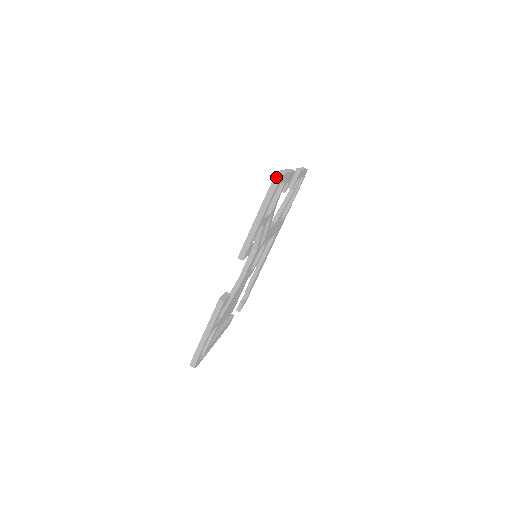
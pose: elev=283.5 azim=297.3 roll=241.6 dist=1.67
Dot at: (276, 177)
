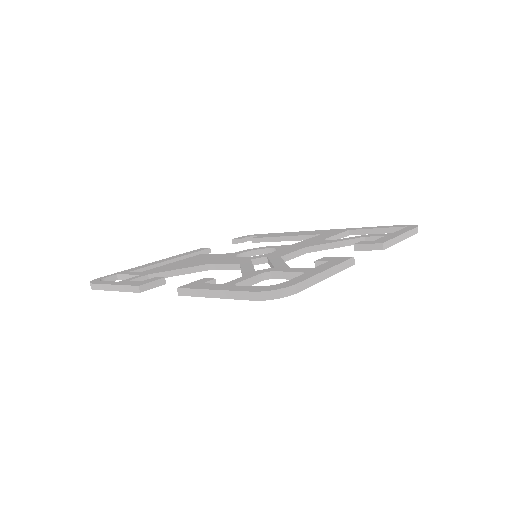
Dot at: (275, 292)
